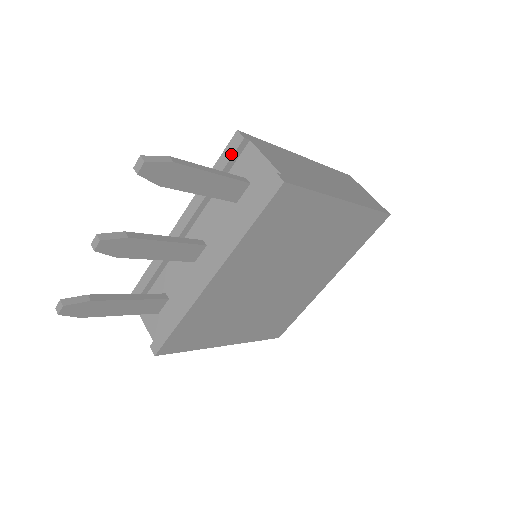
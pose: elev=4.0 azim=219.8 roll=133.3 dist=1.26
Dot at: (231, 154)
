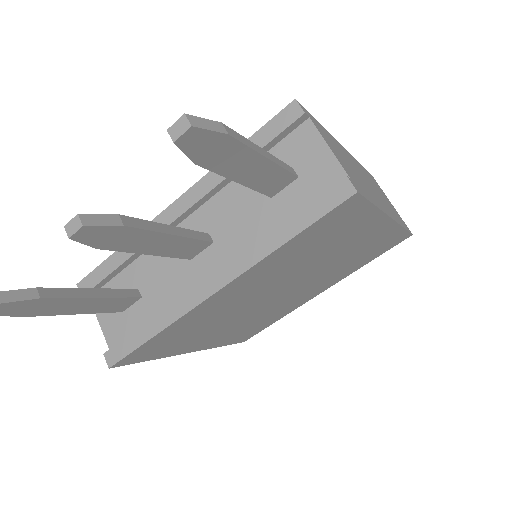
Dot at: (279, 130)
